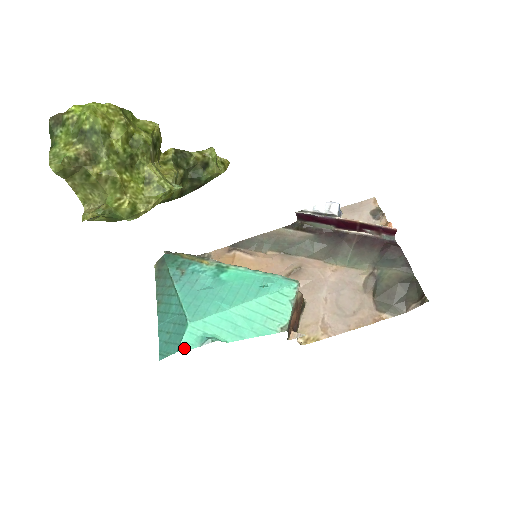
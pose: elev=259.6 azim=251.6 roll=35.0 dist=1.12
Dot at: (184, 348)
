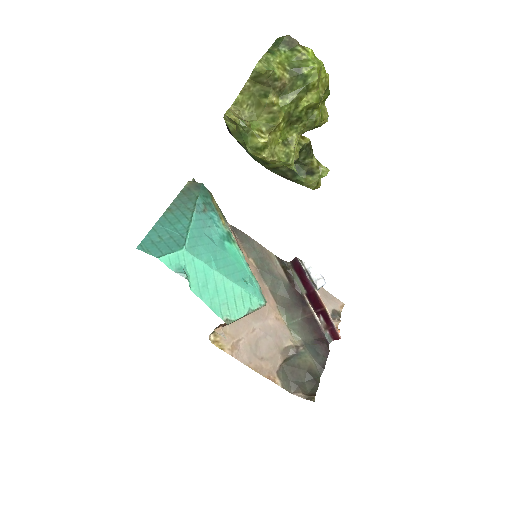
Dot at: (164, 260)
